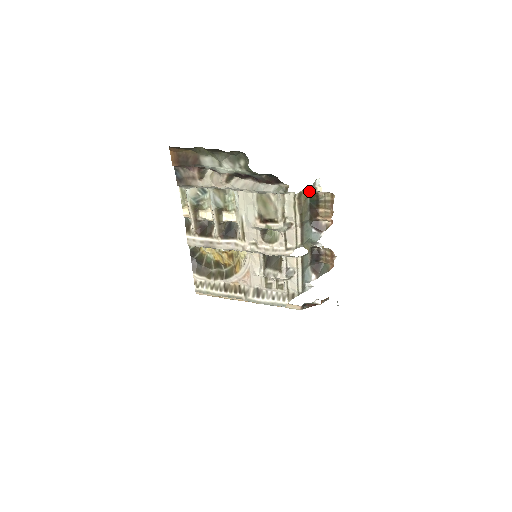
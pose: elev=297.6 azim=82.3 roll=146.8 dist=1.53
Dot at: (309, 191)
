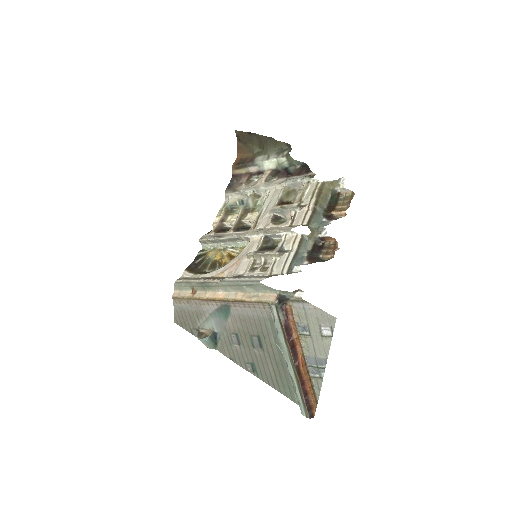
Dot at: (332, 187)
